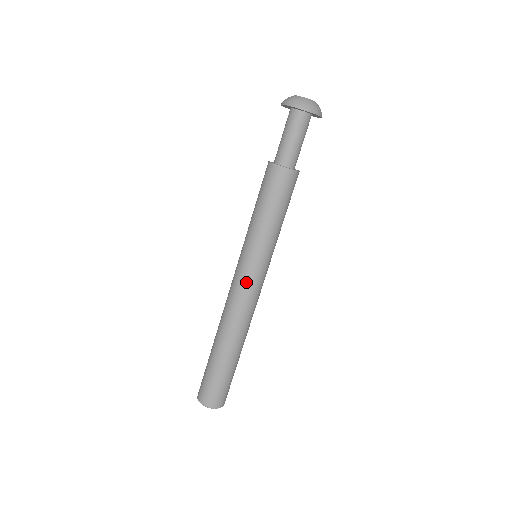
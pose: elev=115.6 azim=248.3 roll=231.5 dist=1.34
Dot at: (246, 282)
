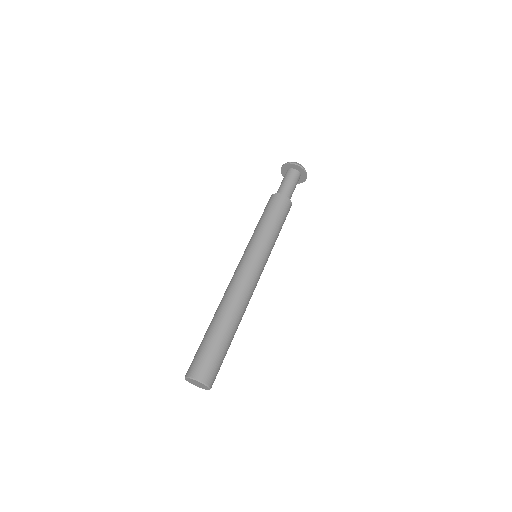
Dot at: (251, 267)
